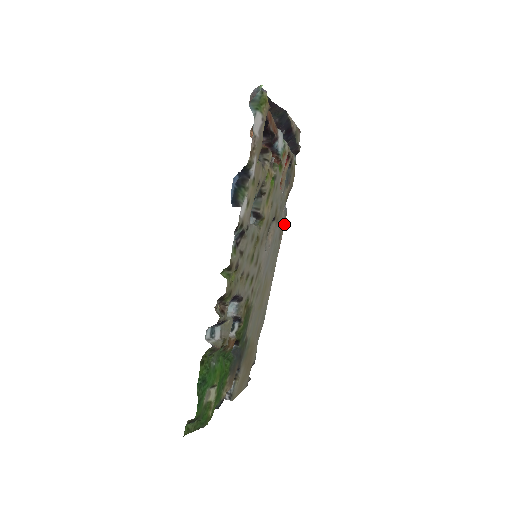
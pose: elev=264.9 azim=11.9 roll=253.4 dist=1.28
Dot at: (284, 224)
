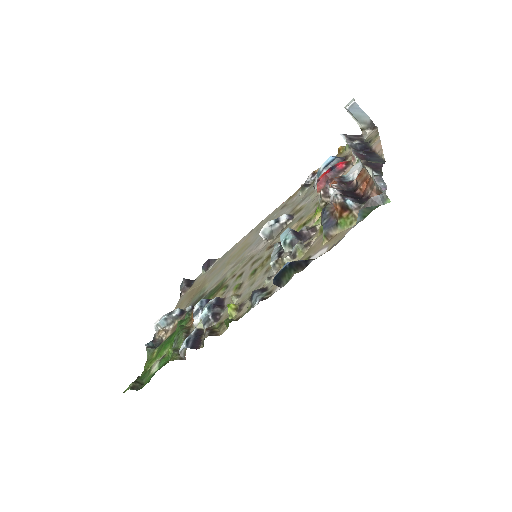
Dot at: (294, 193)
